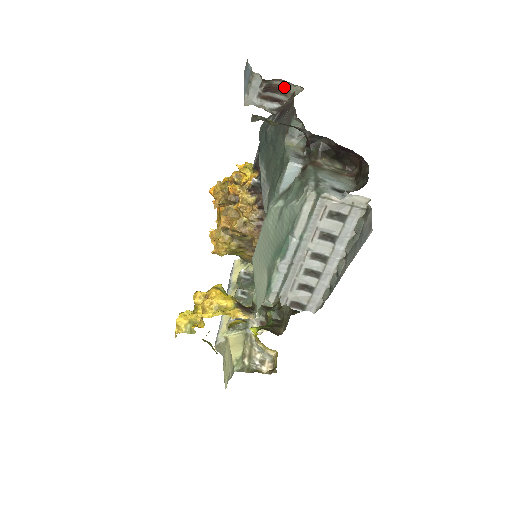
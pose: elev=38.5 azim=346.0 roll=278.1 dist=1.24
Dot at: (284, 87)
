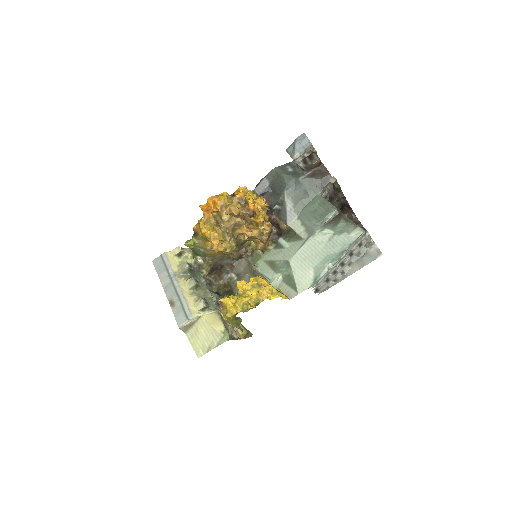
Dot at: (314, 157)
